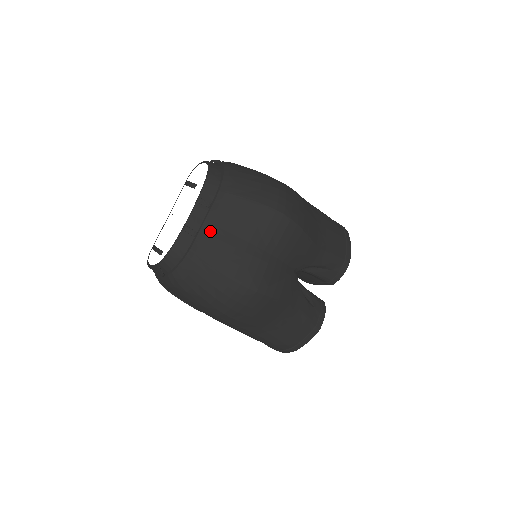
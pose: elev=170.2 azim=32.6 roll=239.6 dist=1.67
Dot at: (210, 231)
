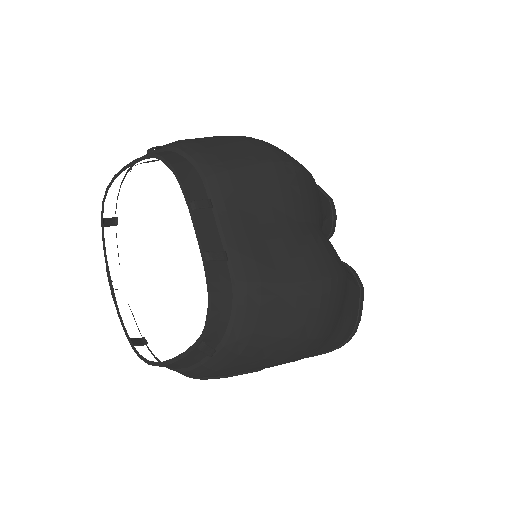
Dot at: (239, 237)
